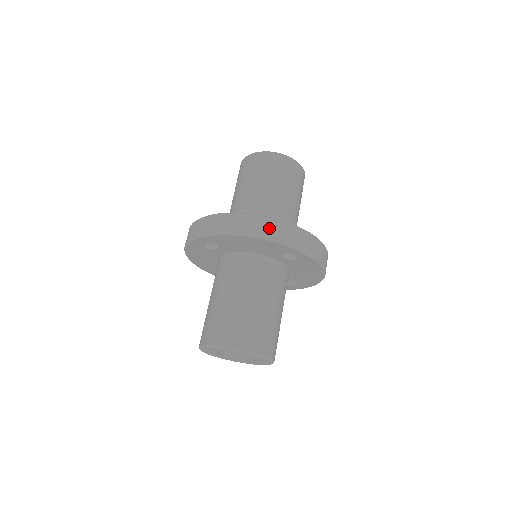
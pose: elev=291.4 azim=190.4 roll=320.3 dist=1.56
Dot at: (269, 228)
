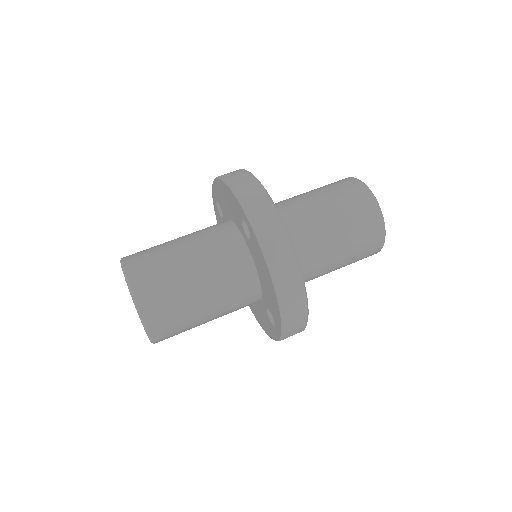
Dot at: (241, 179)
